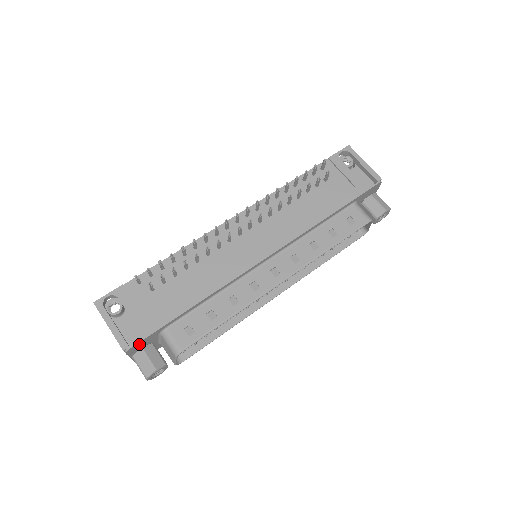
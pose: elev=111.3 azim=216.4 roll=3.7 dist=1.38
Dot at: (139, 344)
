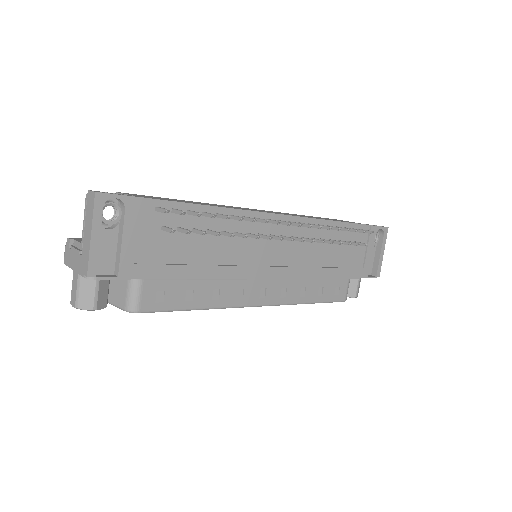
Dot at: (105, 277)
